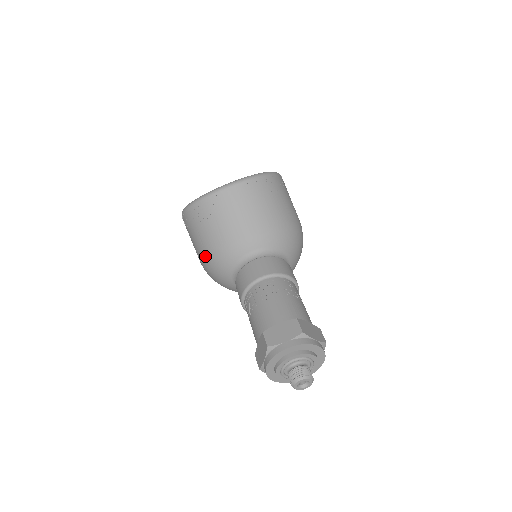
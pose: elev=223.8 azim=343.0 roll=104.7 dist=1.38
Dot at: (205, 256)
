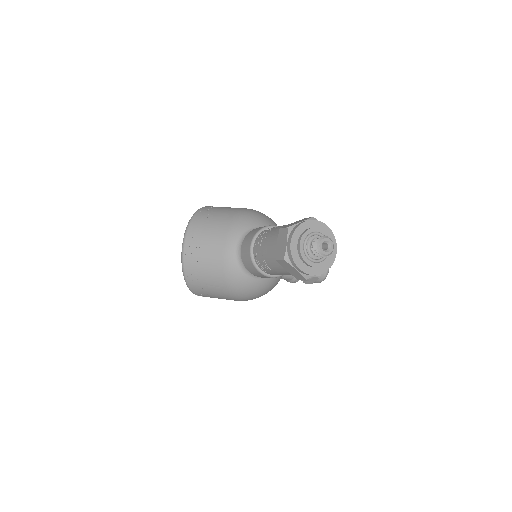
Dot at: (226, 290)
